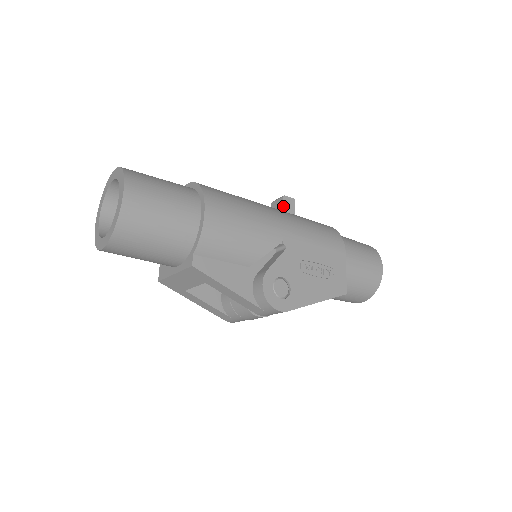
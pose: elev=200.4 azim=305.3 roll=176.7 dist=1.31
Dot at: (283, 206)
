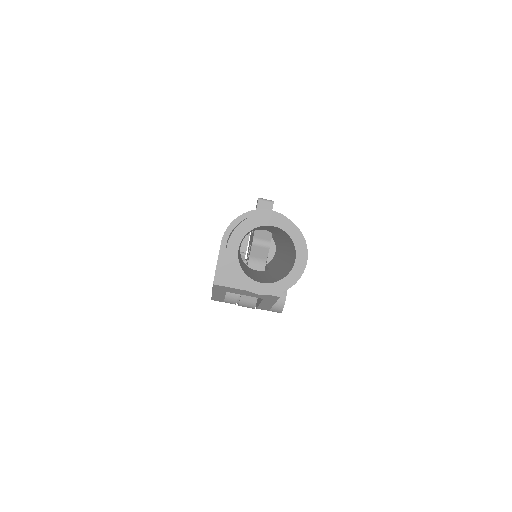
Dot at: occluded
